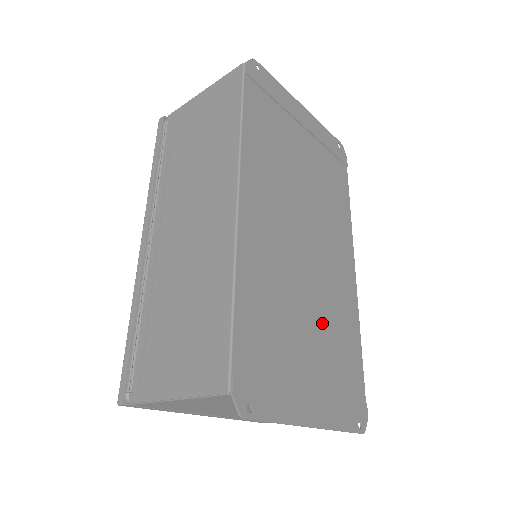
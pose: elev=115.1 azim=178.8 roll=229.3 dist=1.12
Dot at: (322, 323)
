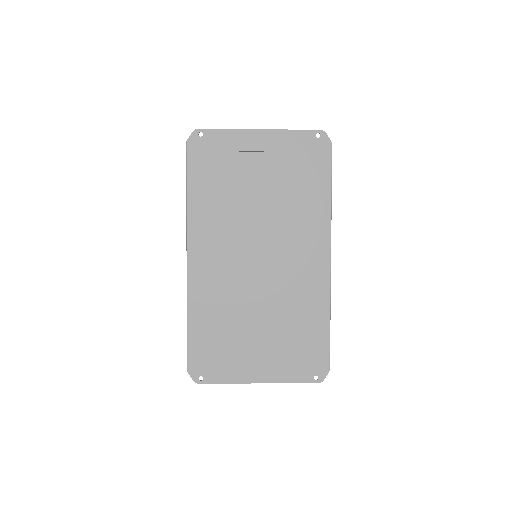
Dot at: (276, 315)
